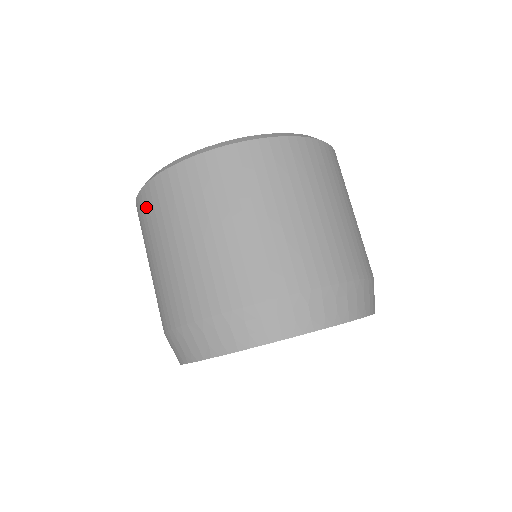
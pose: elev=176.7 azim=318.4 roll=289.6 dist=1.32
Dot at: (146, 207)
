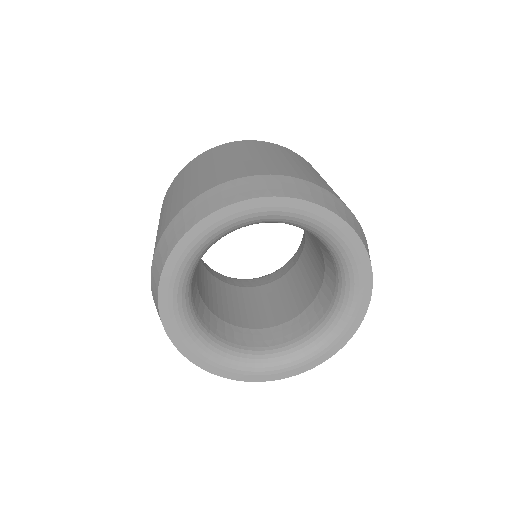
Dot at: occluded
